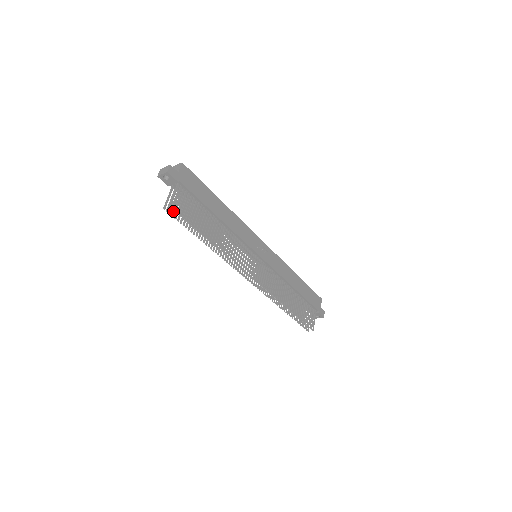
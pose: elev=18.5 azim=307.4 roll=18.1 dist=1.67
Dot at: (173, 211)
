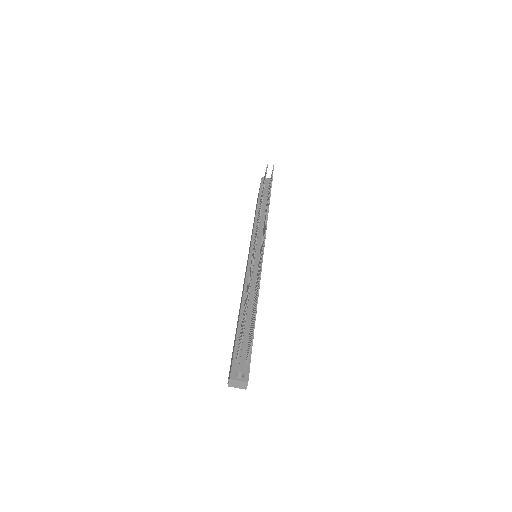
Dot at: occluded
